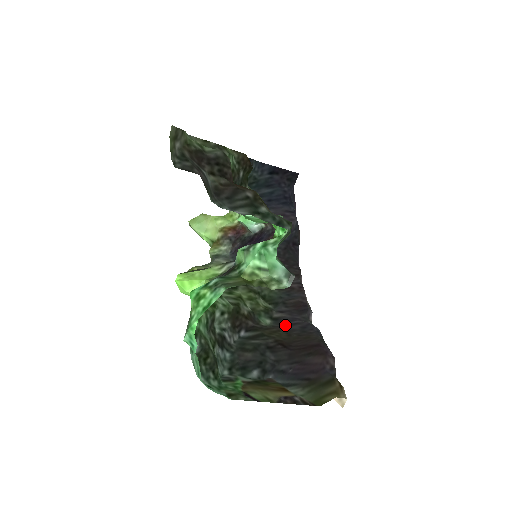
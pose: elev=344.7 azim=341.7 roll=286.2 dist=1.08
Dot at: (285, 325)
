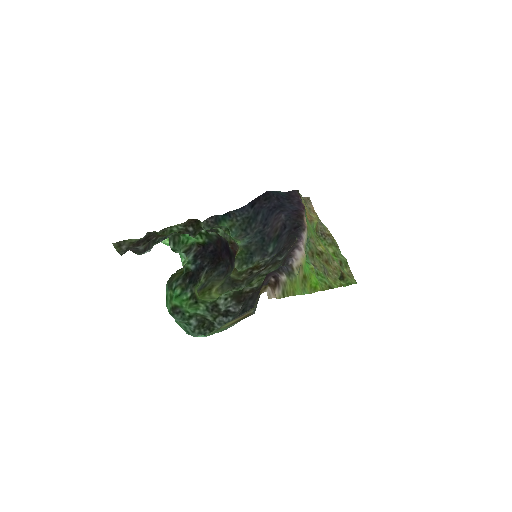
Dot at: occluded
